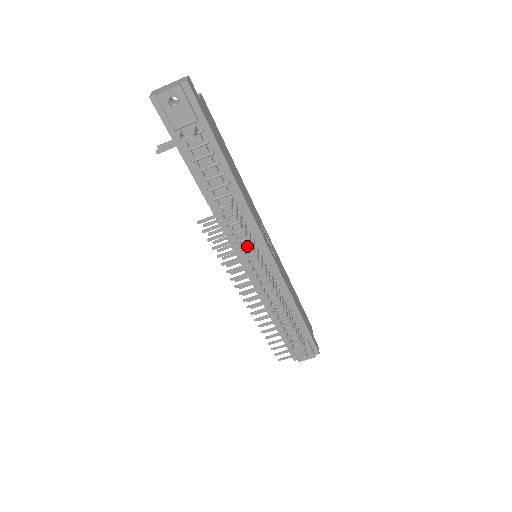
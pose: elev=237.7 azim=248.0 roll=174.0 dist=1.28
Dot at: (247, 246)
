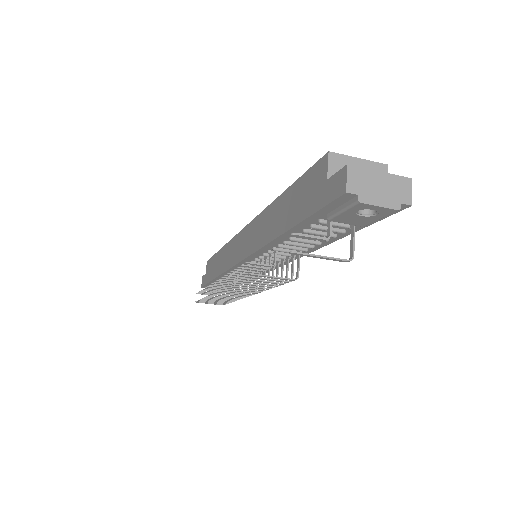
Dot at: (273, 287)
